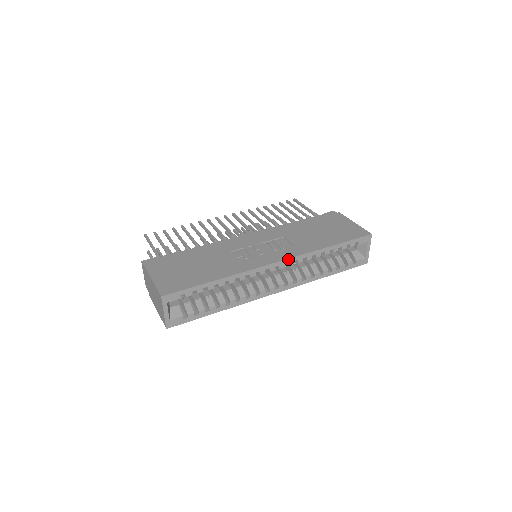
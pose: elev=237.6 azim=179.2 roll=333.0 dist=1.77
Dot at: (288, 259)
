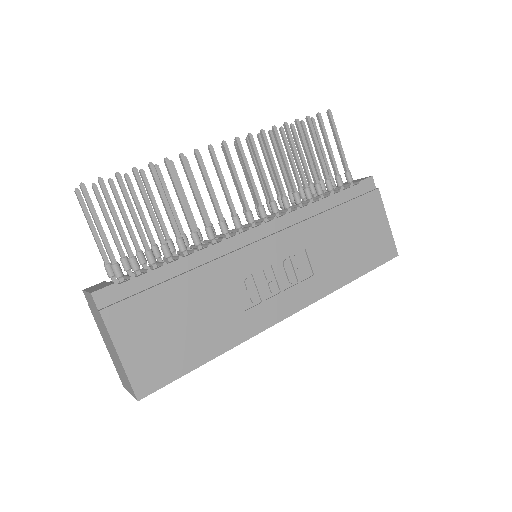
Dot at: (303, 308)
